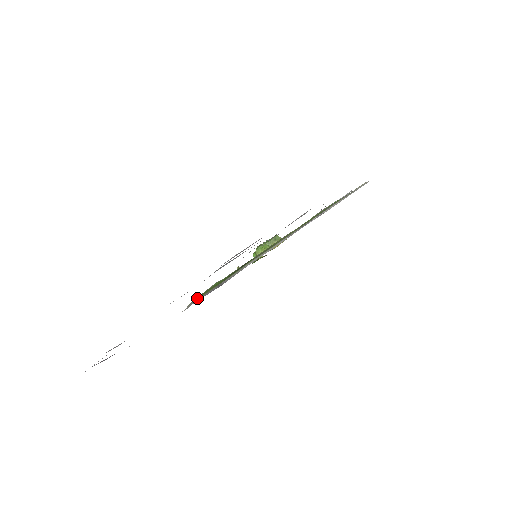
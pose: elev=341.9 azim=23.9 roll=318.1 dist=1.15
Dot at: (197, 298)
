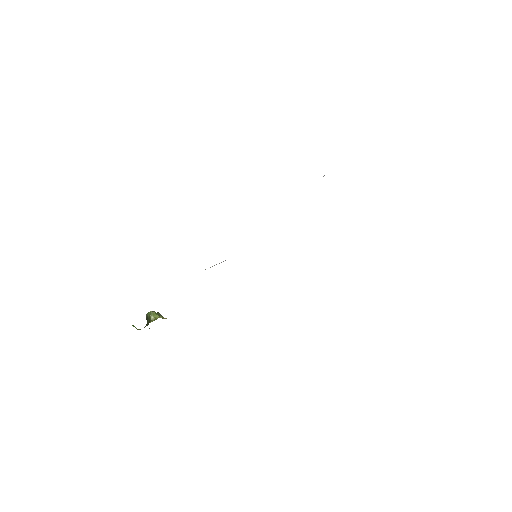
Dot at: occluded
